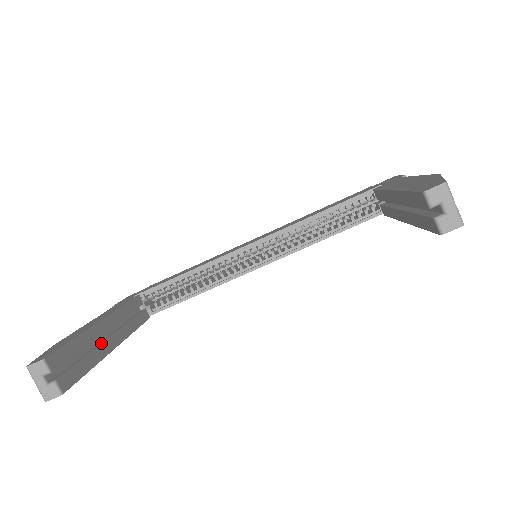
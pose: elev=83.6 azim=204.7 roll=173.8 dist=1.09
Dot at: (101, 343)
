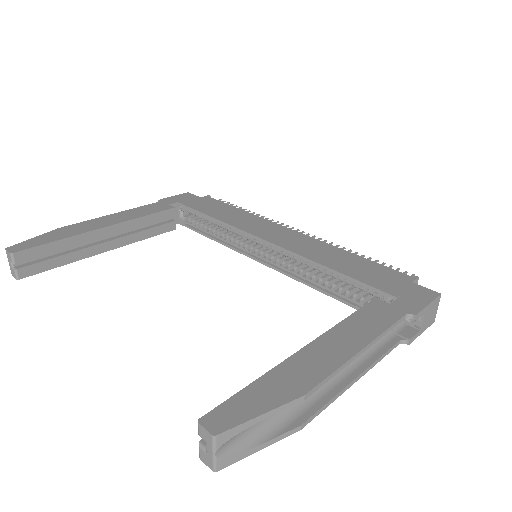
Dot at: (89, 247)
